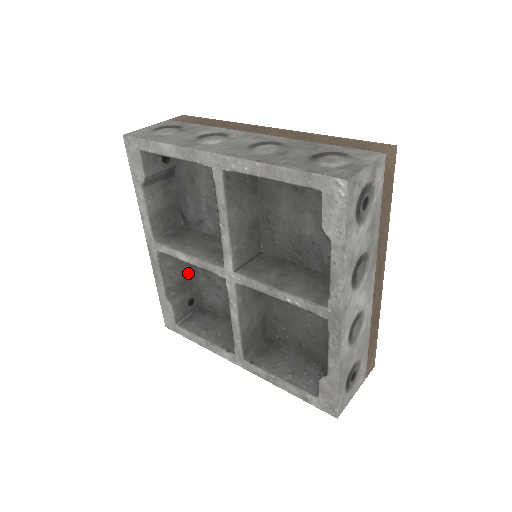
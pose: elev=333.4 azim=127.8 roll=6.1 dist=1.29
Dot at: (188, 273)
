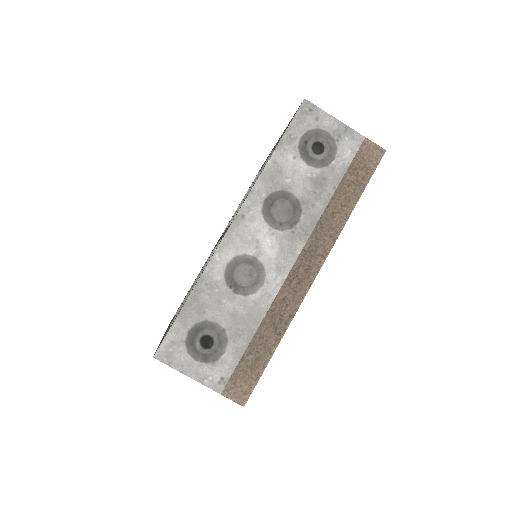
Dot at: occluded
